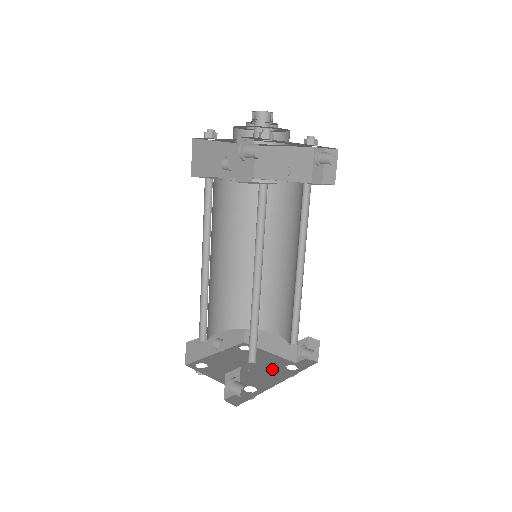
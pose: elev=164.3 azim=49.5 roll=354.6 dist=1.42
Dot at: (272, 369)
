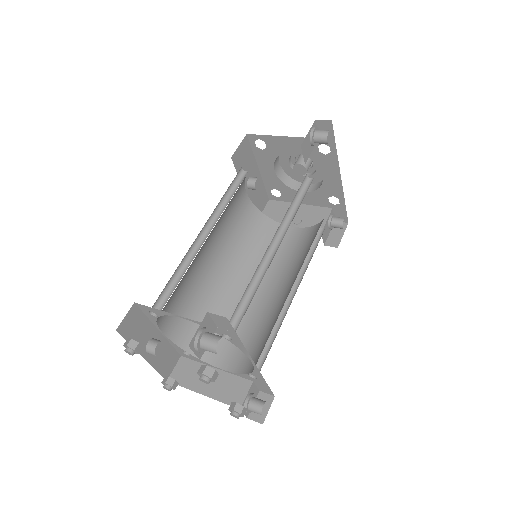
Dot at: occluded
